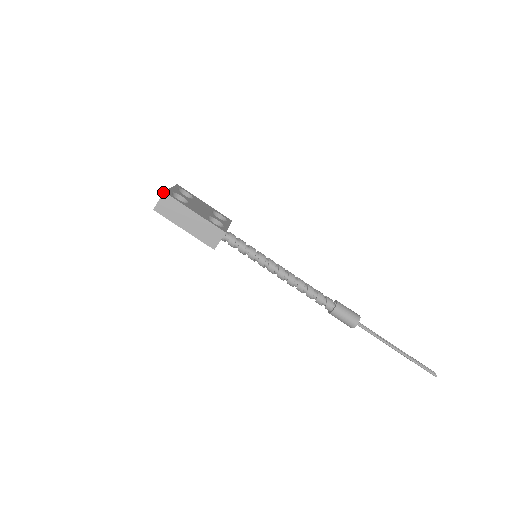
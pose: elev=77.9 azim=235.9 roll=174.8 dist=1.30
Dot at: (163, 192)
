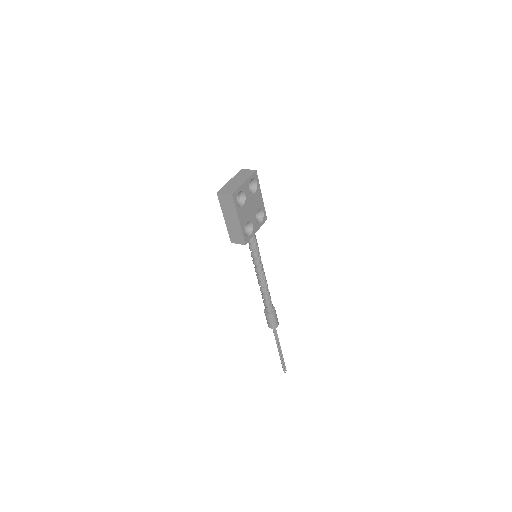
Dot at: (231, 194)
